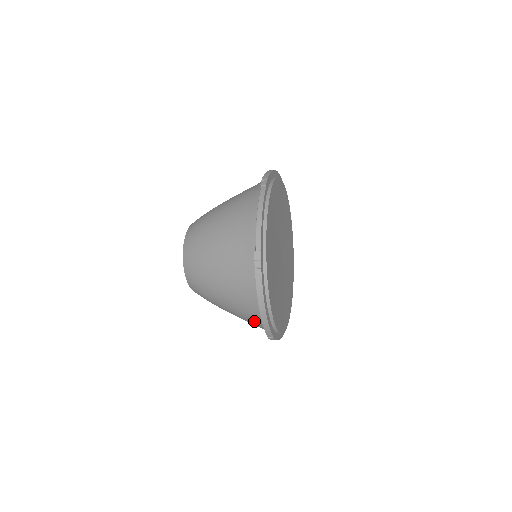
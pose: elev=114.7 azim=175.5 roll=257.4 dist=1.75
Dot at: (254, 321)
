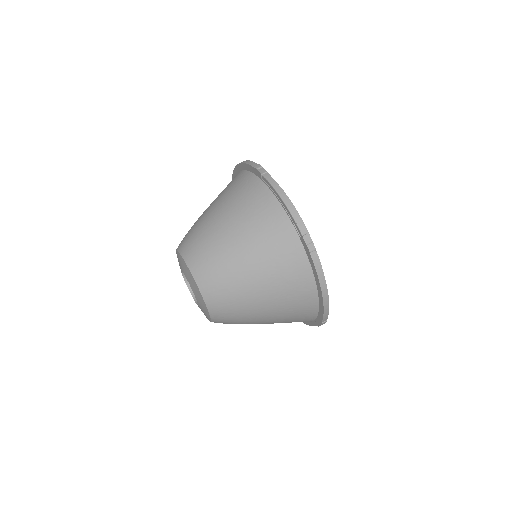
Dot at: (302, 315)
